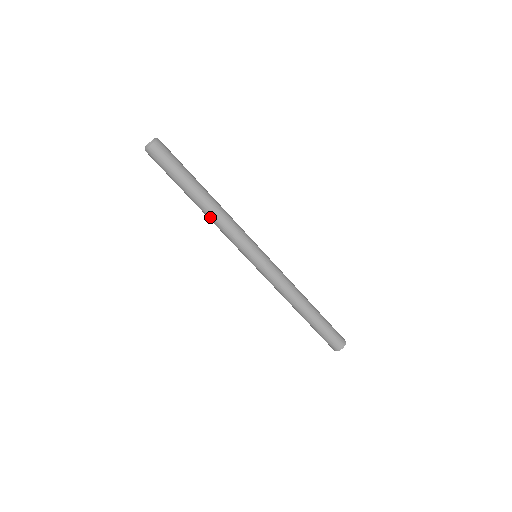
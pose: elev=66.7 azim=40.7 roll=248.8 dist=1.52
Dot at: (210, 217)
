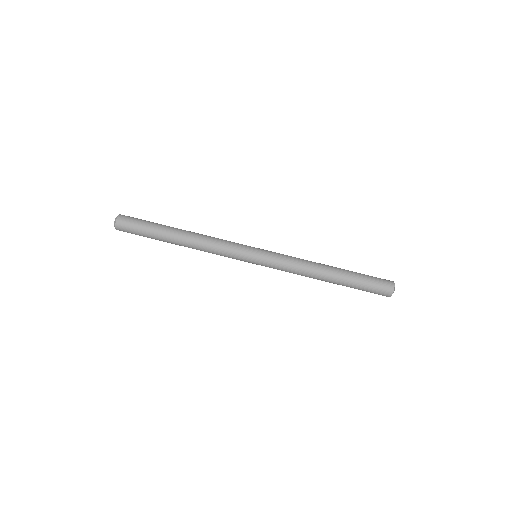
Dot at: (196, 249)
